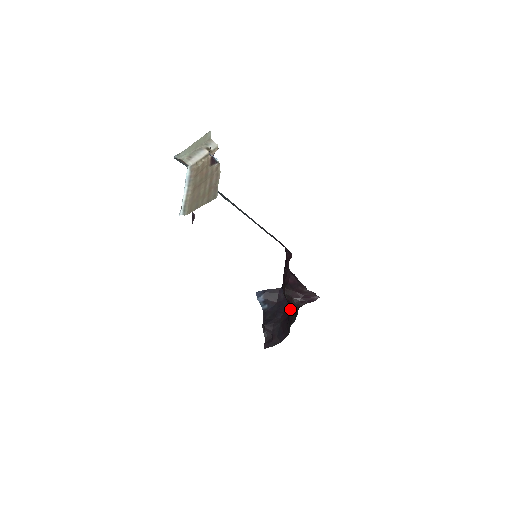
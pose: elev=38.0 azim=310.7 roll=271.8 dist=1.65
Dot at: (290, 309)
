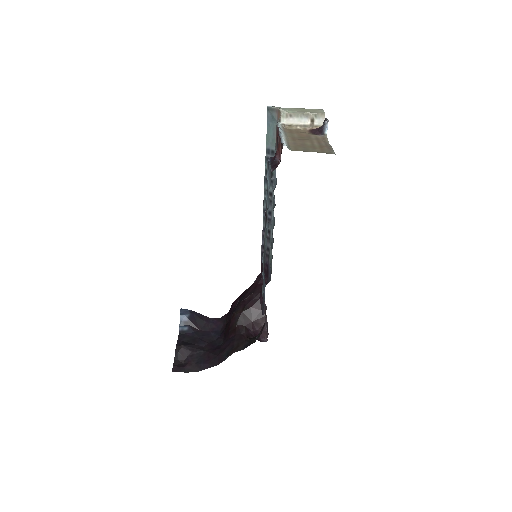
Dot at: (236, 336)
